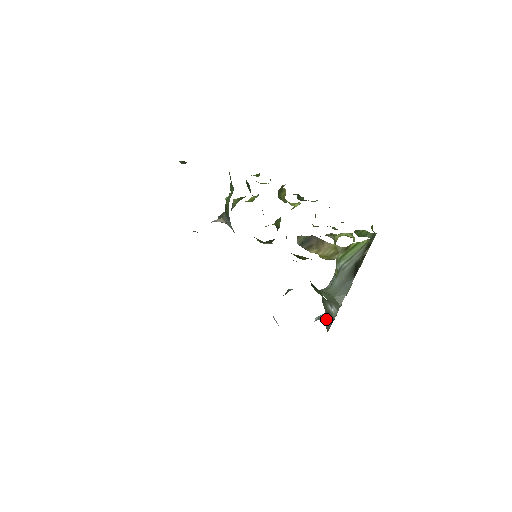
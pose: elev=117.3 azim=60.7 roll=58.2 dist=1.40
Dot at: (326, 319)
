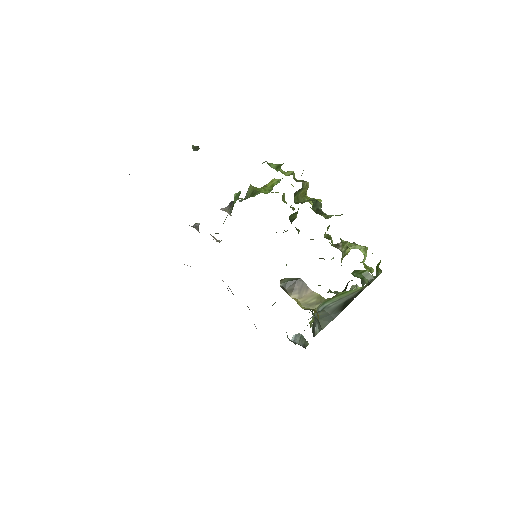
Dot at: (301, 343)
